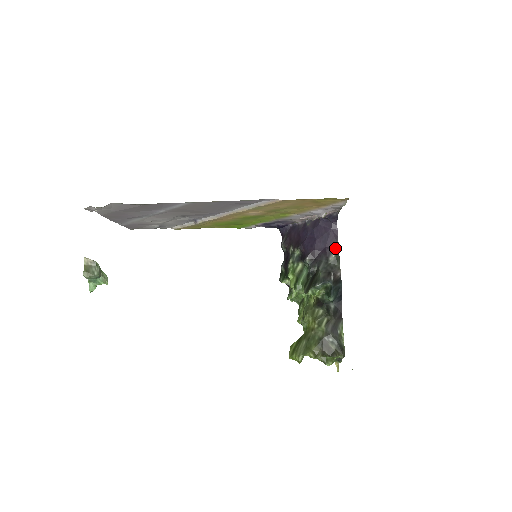
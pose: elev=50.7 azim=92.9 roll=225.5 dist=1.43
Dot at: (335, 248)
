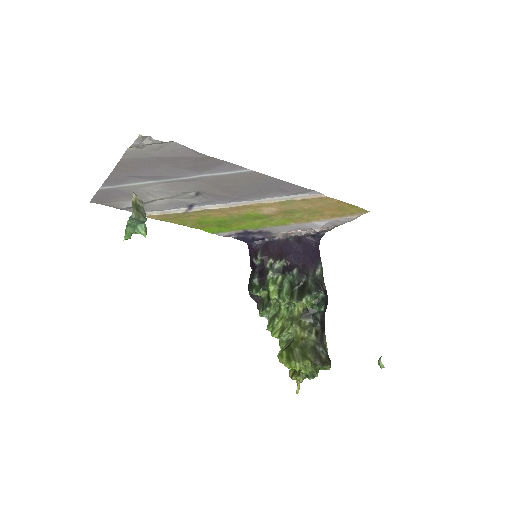
Dot at: (319, 264)
